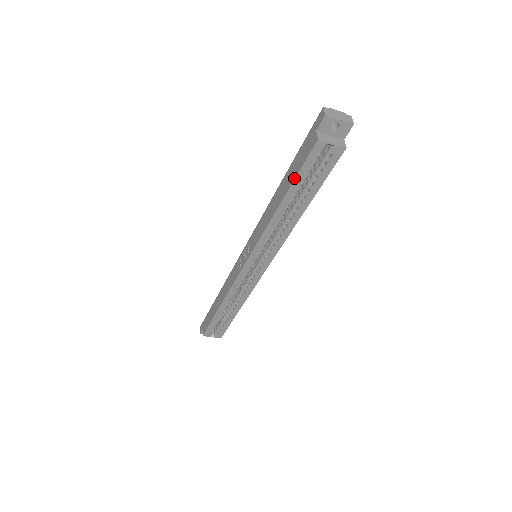
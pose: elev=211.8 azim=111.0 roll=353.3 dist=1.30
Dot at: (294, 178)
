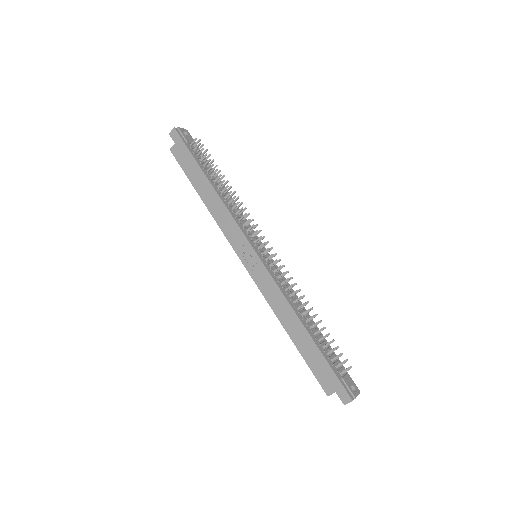
Dot at: (305, 360)
